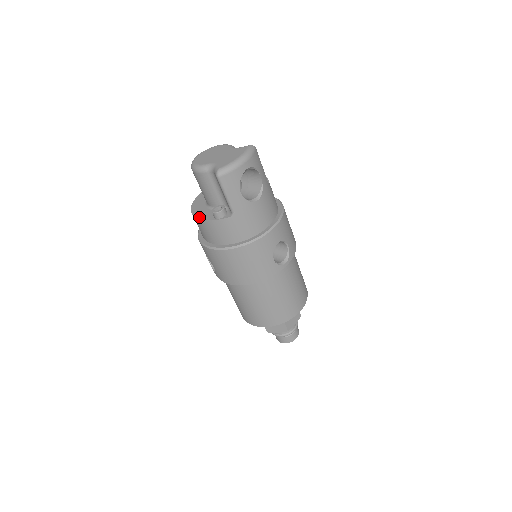
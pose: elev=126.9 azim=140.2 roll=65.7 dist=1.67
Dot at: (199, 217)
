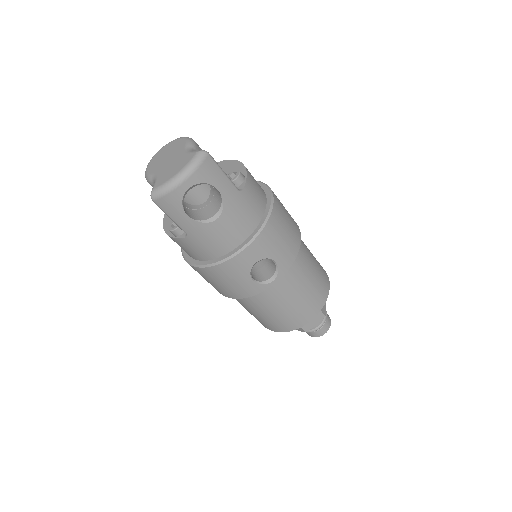
Dot at: (165, 226)
